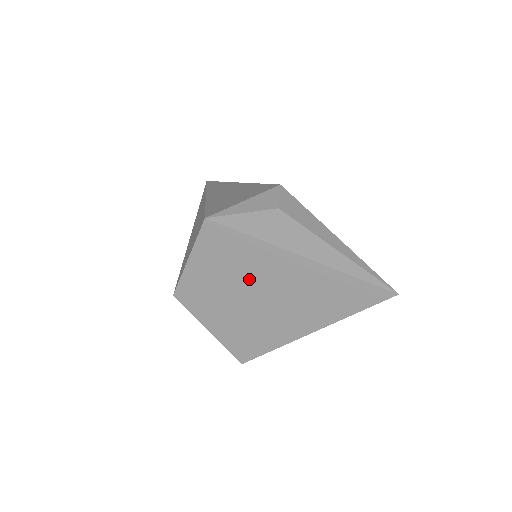
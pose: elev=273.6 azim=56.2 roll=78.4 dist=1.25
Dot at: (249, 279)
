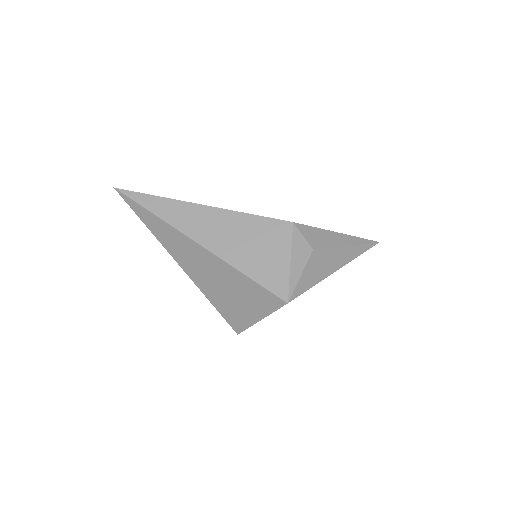
Dot at: occluded
